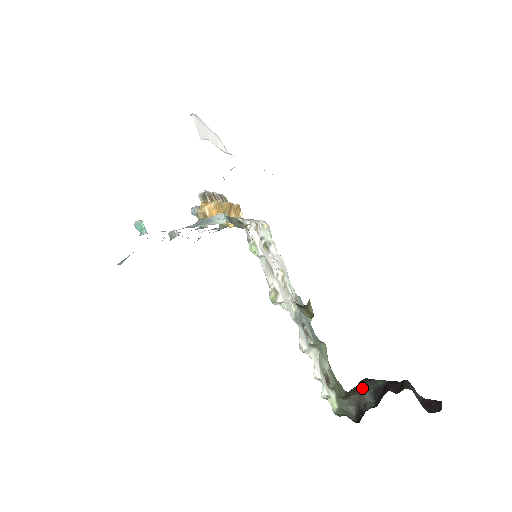
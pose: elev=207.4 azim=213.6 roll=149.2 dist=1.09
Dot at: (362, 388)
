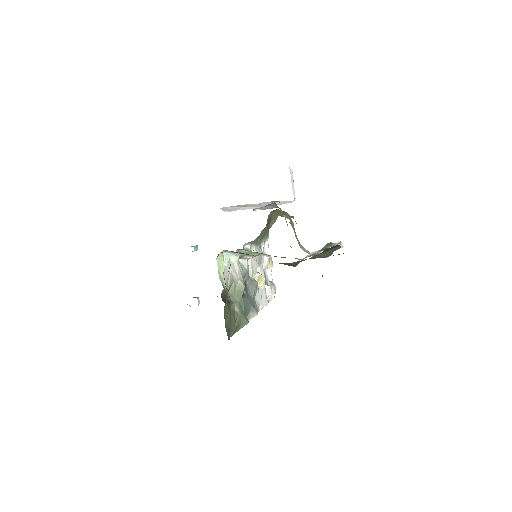
Dot at: occluded
